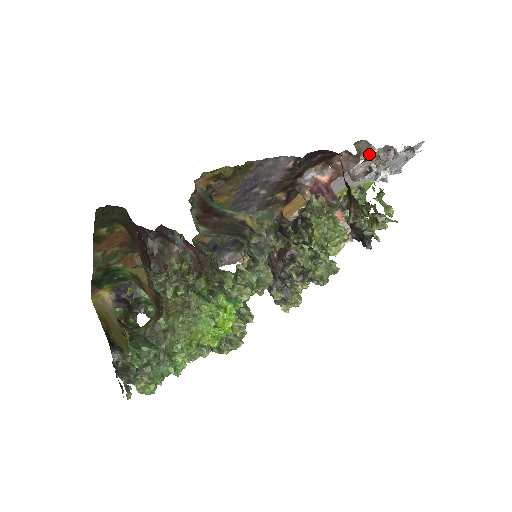
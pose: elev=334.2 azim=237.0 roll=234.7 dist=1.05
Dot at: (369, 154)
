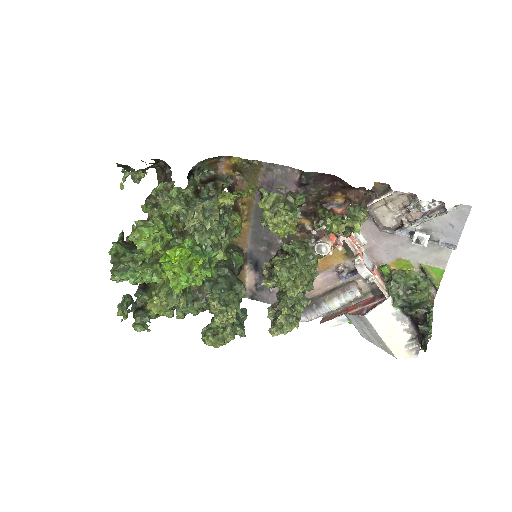
Dot at: (385, 194)
